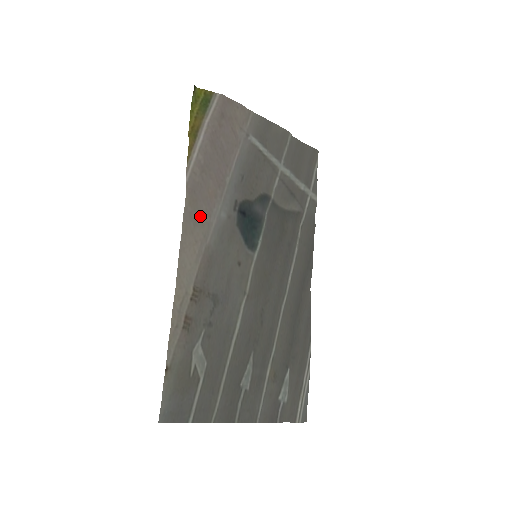
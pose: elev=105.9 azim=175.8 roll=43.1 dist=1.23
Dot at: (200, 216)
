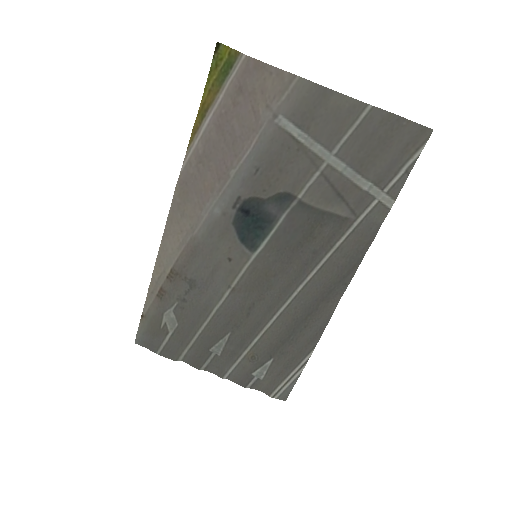
Dot at: (190, 208)
